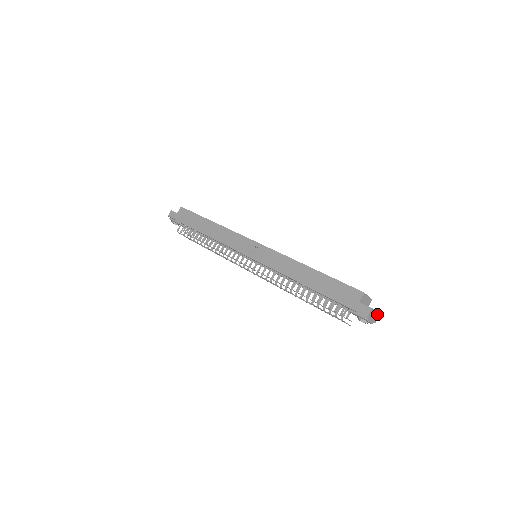
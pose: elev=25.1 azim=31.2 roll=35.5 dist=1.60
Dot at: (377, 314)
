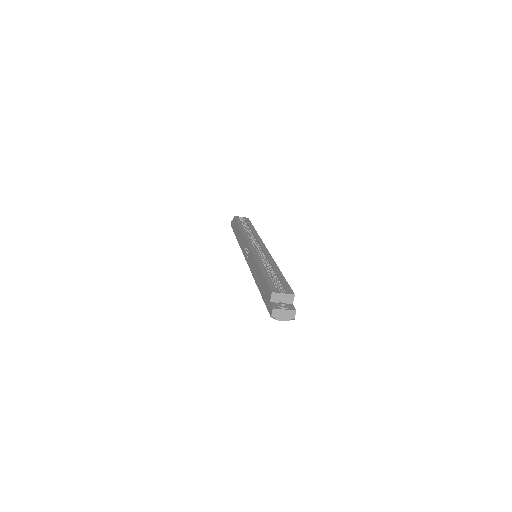
Dot at: (291, 310)
